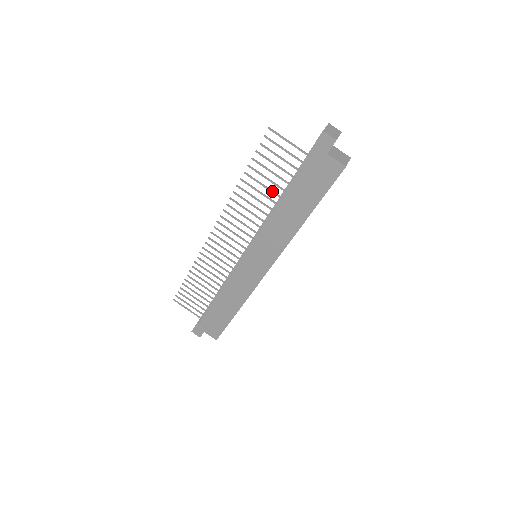
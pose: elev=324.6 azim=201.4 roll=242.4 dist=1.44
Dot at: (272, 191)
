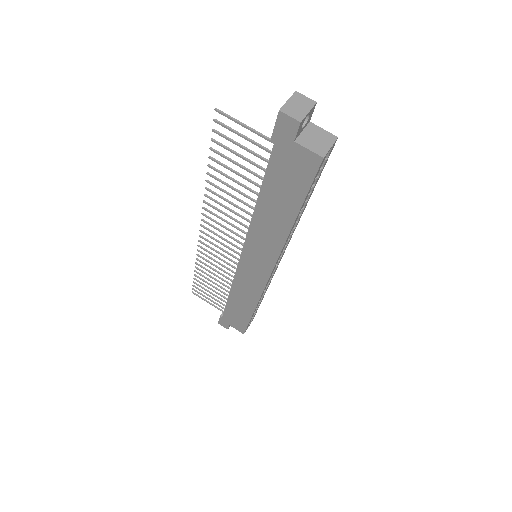
Dot at: (246, 187)
